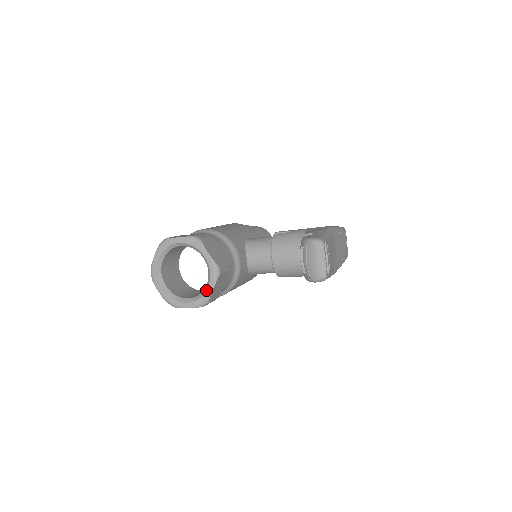
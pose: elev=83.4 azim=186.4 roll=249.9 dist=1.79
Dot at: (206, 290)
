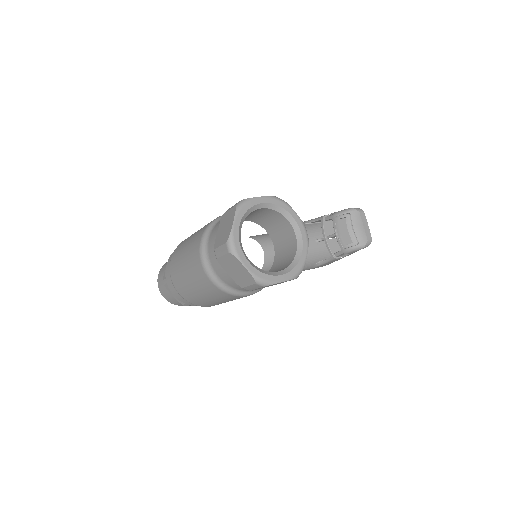
Dot at: (301, 255)
